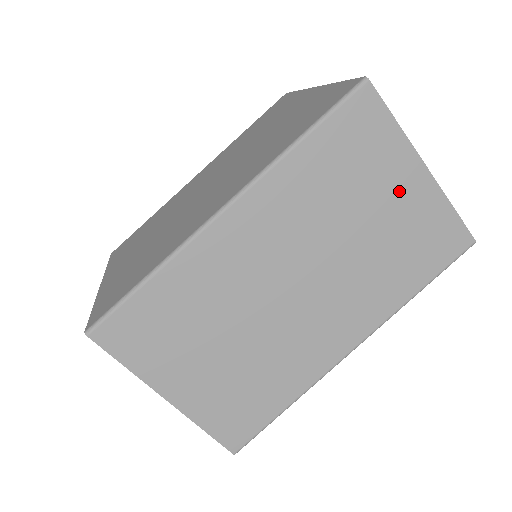
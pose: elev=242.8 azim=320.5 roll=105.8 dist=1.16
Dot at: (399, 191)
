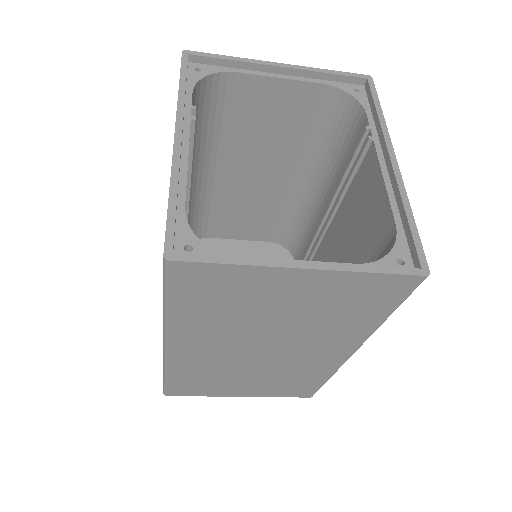
Dot at: (292, 291)
